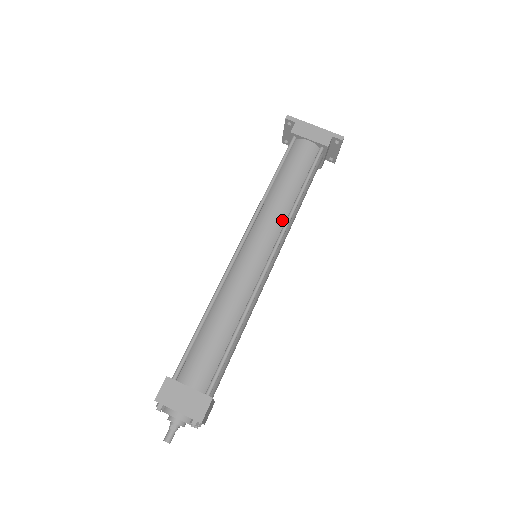
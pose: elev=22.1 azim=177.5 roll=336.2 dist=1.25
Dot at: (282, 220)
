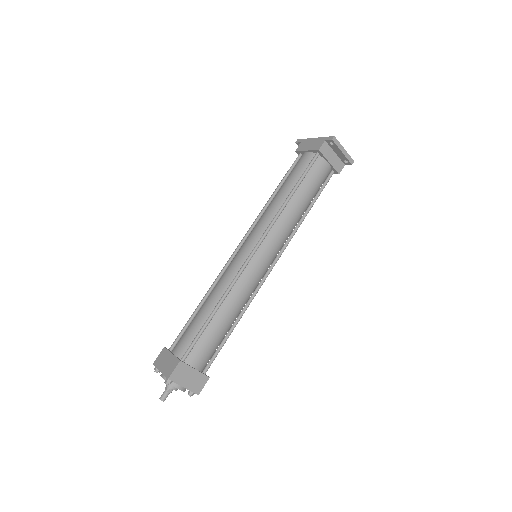
Dot at: (270, 220)
